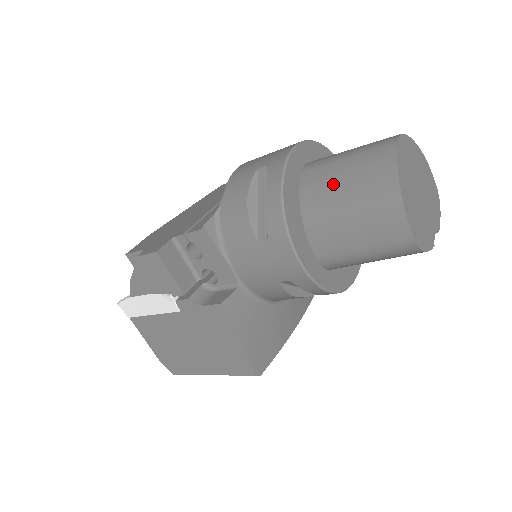
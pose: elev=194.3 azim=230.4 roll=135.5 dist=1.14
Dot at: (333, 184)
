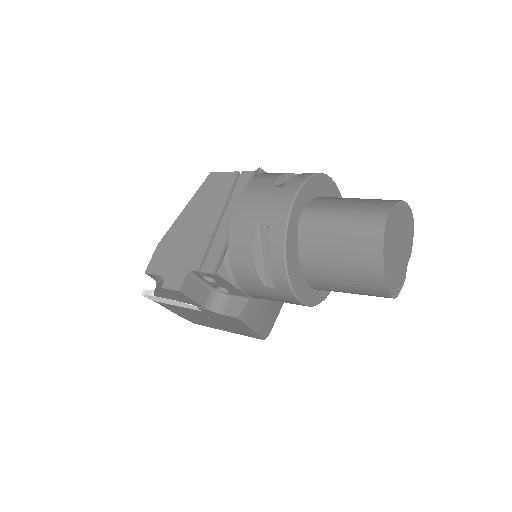
Dot at: (328, 250)
